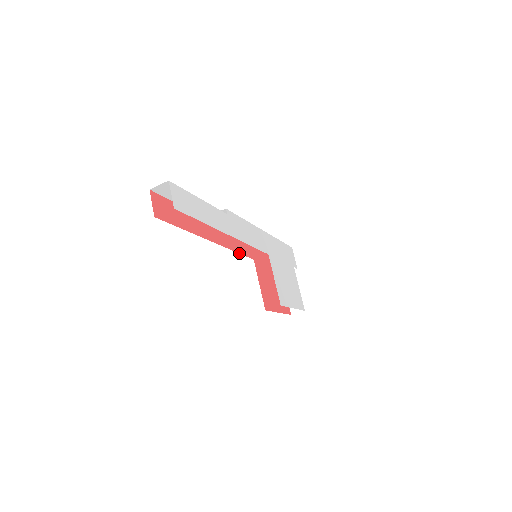
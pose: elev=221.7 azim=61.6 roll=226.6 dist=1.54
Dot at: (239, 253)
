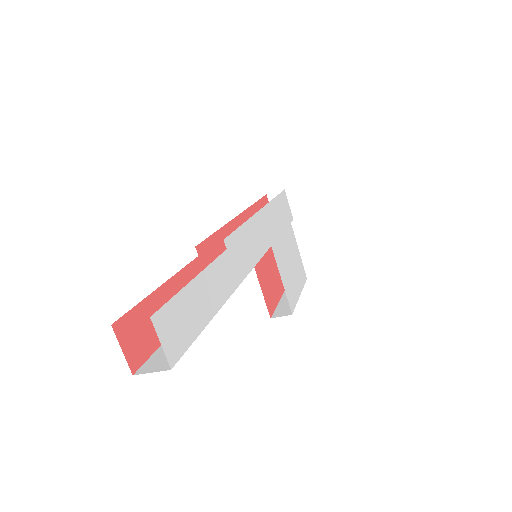
Dot at: occluded
